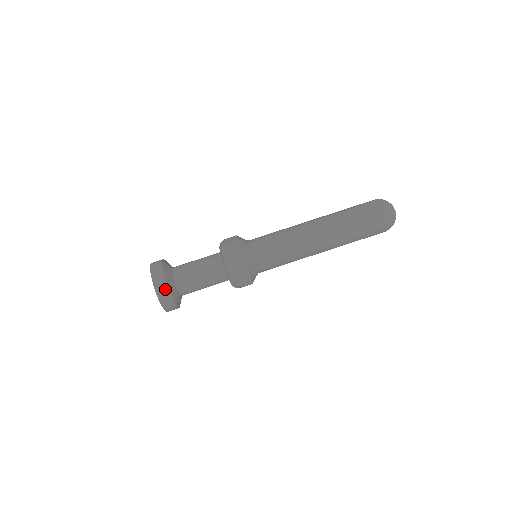
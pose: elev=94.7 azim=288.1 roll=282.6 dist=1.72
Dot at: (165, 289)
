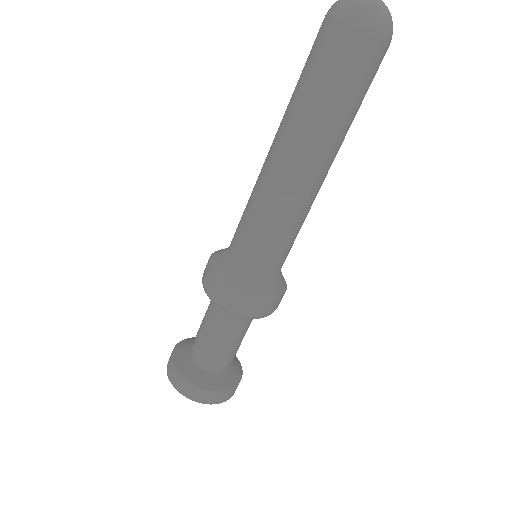
Dot at: (198, 391)
